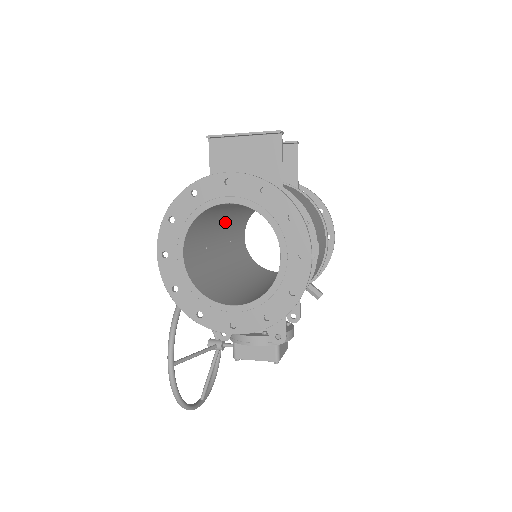
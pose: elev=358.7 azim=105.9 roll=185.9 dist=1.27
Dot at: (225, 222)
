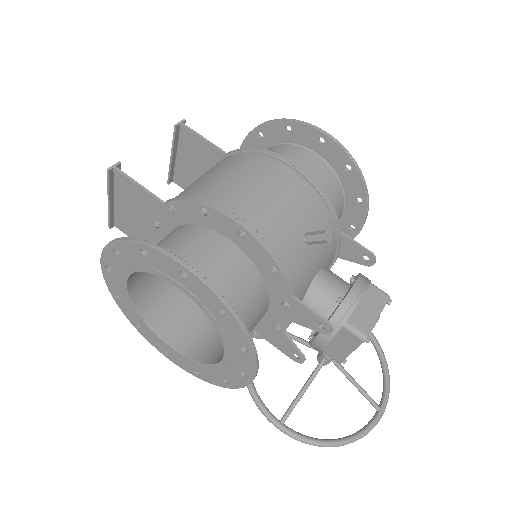
Dot at: occluded
